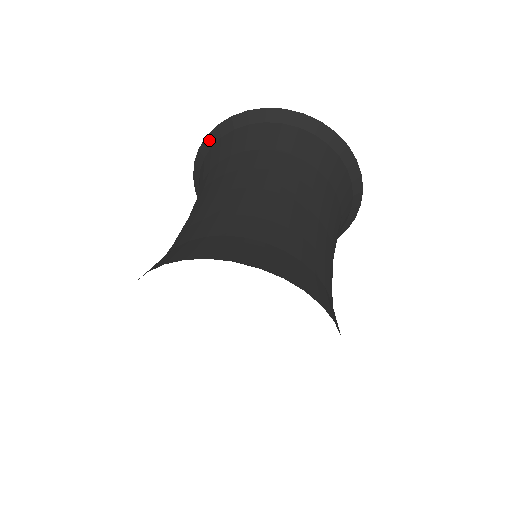
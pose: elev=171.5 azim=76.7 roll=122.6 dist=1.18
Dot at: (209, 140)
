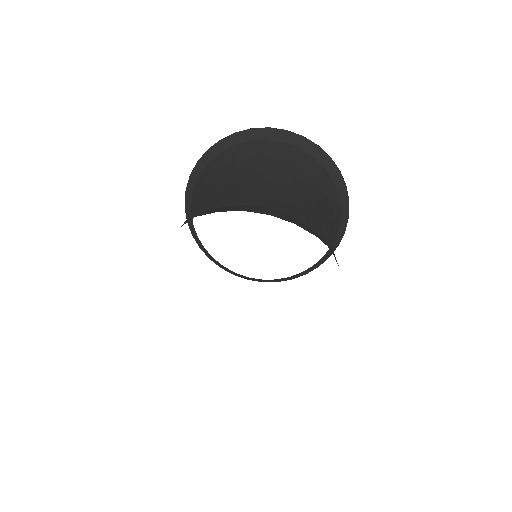
Dot at: (210, 153)
